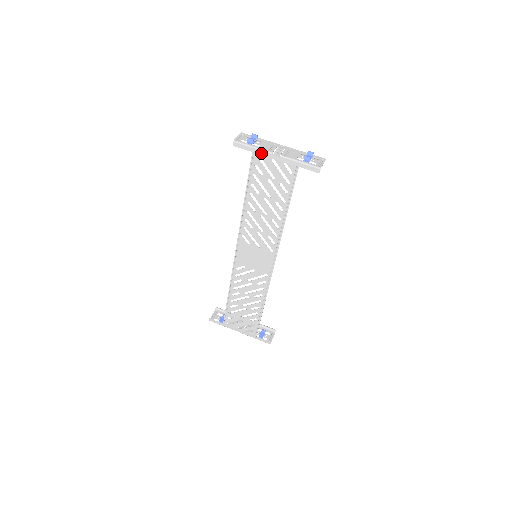
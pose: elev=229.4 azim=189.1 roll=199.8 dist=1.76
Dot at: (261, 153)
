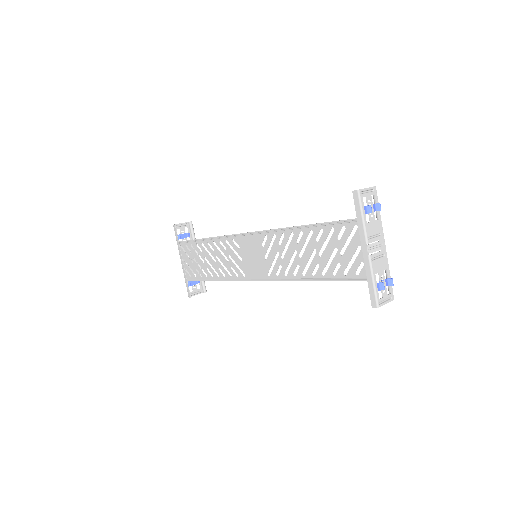
Dot at: (361, 230)
